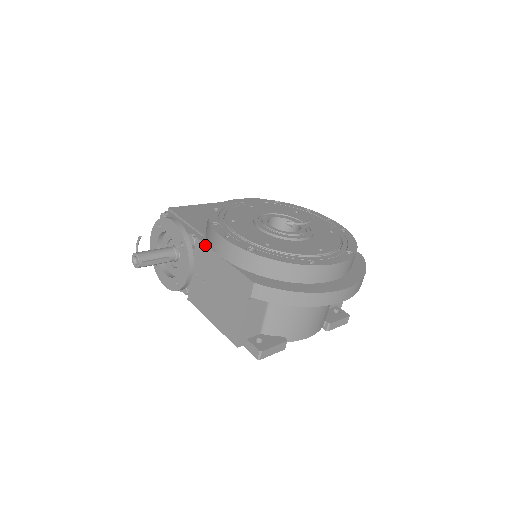
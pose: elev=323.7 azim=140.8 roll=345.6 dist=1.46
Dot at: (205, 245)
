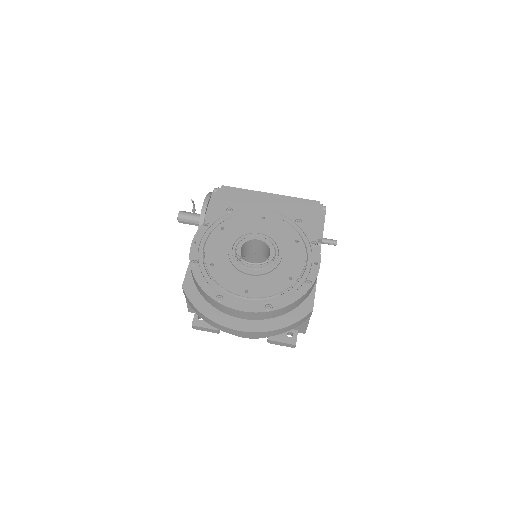
Dot at: occluded
